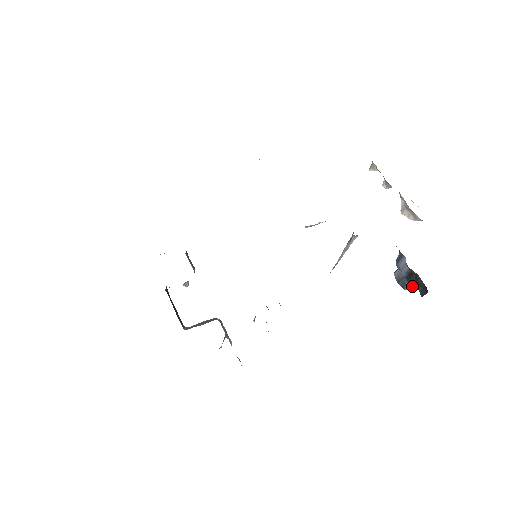
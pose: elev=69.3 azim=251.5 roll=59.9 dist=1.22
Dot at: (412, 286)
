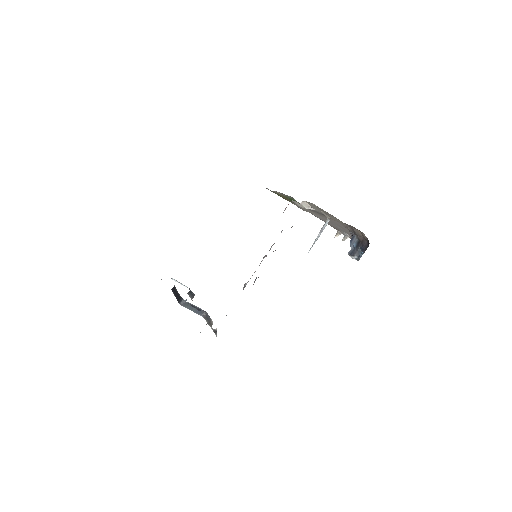
Dot at: (359, 255)
